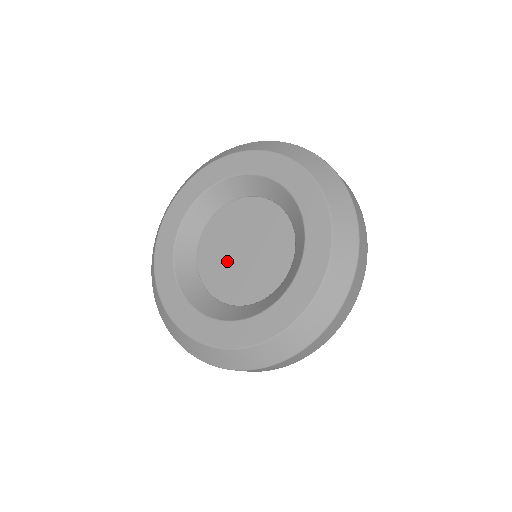
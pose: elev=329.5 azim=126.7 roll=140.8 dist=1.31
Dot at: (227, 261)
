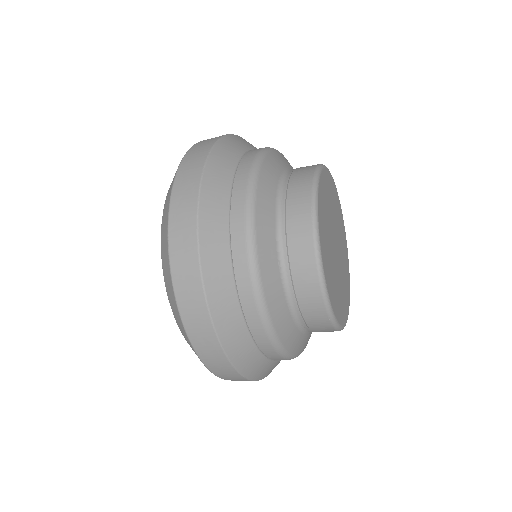
Dot at: occluded
